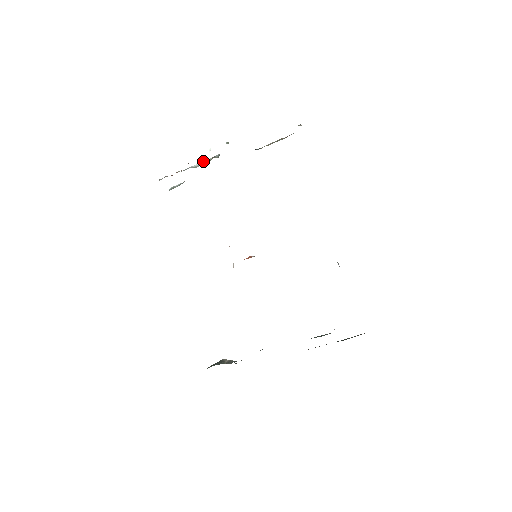
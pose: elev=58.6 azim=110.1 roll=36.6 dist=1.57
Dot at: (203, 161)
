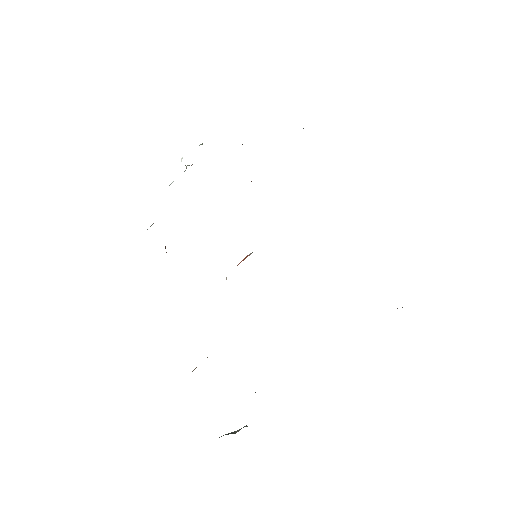
Dot at: occluded
